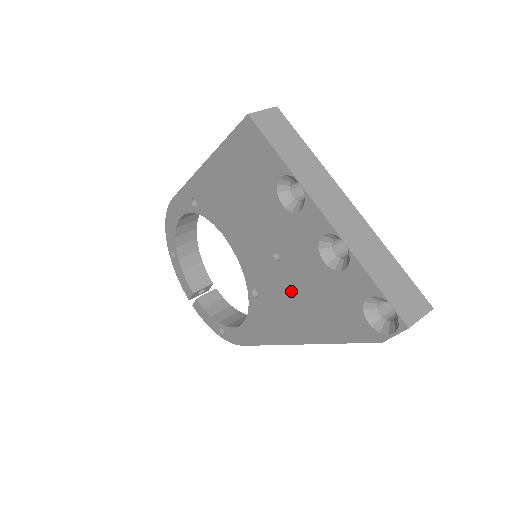
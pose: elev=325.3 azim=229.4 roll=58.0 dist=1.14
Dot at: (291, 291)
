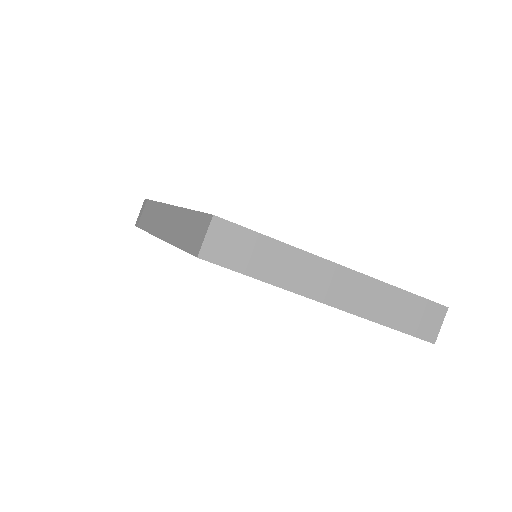
Dot at: occluded
